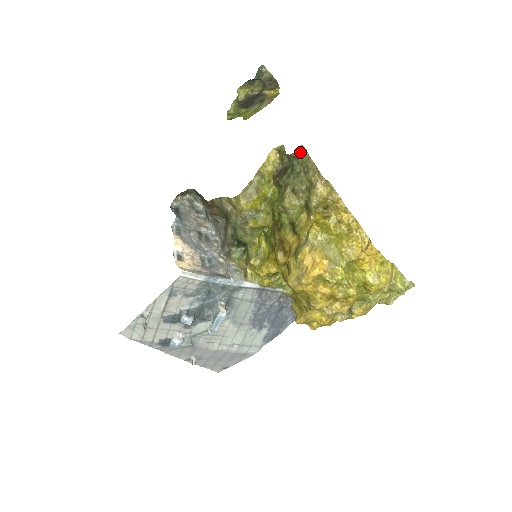
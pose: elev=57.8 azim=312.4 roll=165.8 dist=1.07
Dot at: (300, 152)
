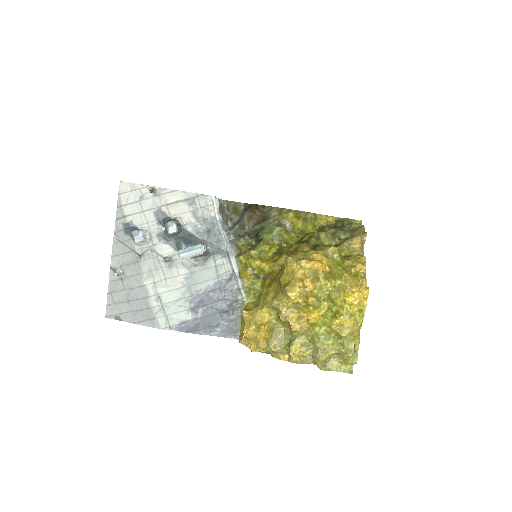
Dot at: (357, 223)
